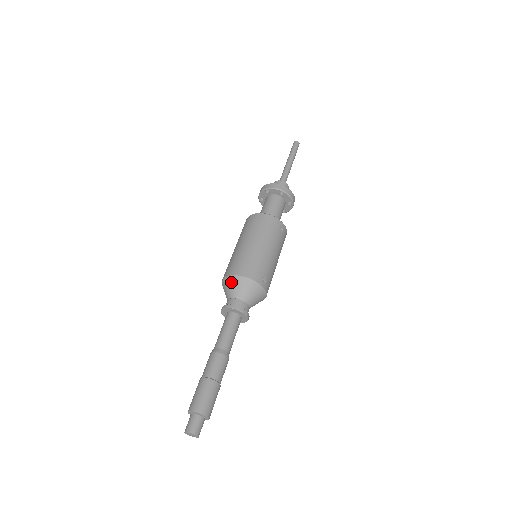
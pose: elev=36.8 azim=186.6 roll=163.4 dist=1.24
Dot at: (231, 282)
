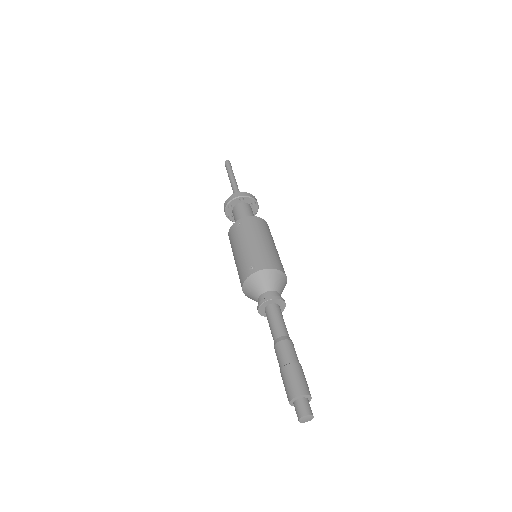
Dot at: (268, 275)
